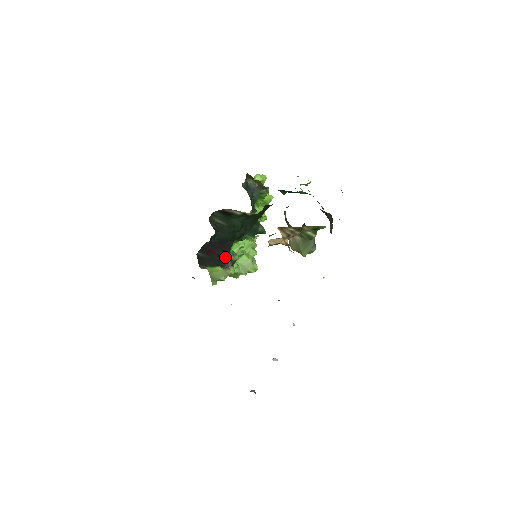
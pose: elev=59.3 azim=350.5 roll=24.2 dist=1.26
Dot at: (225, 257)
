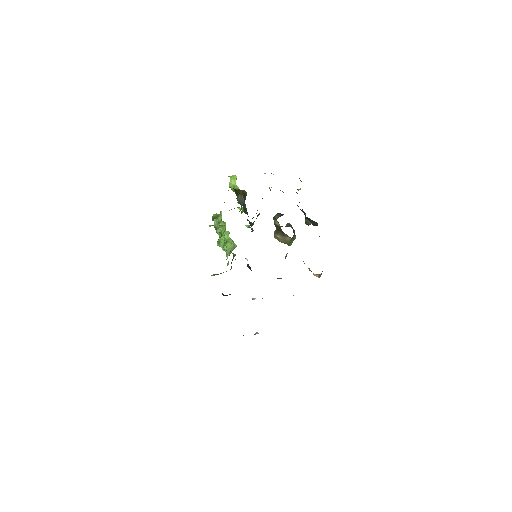
Dot at: occluded
